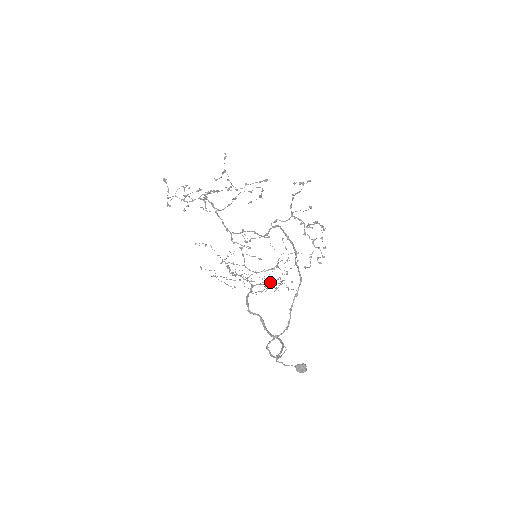
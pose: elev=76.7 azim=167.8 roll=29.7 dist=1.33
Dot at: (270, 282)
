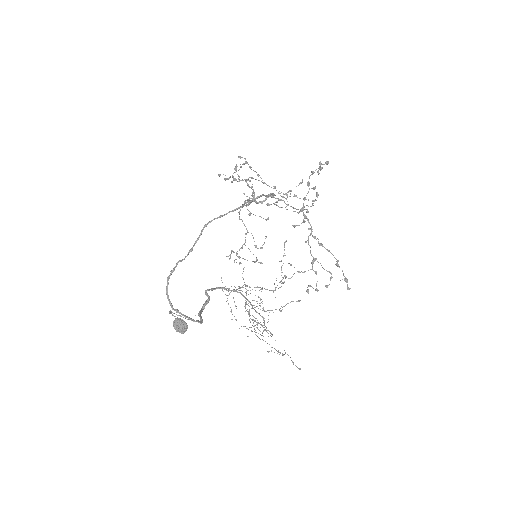
Dot at: occluded
